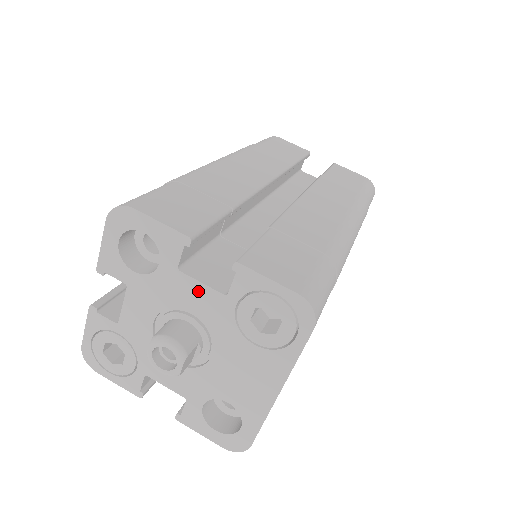
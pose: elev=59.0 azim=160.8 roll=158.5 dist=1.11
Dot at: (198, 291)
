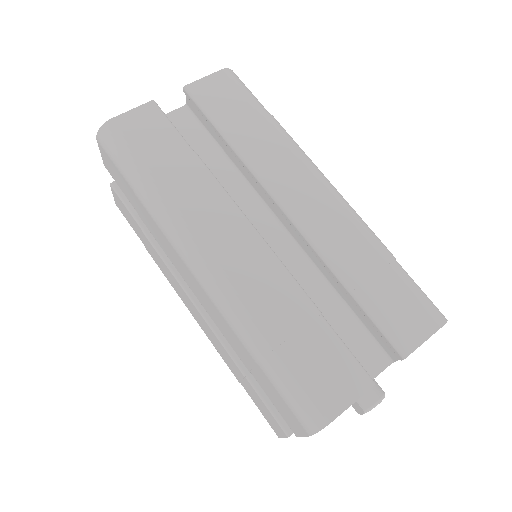
Dot at: (374, 377)
